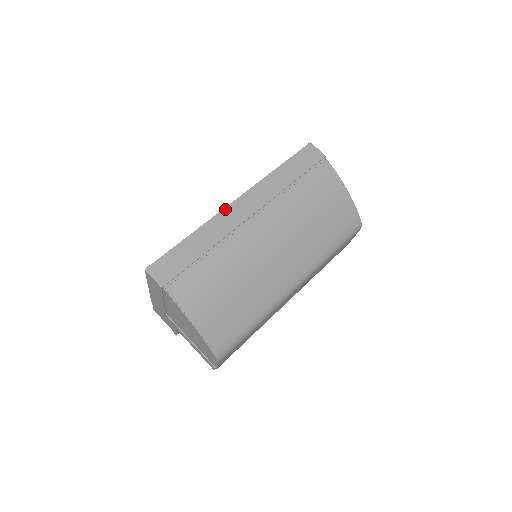
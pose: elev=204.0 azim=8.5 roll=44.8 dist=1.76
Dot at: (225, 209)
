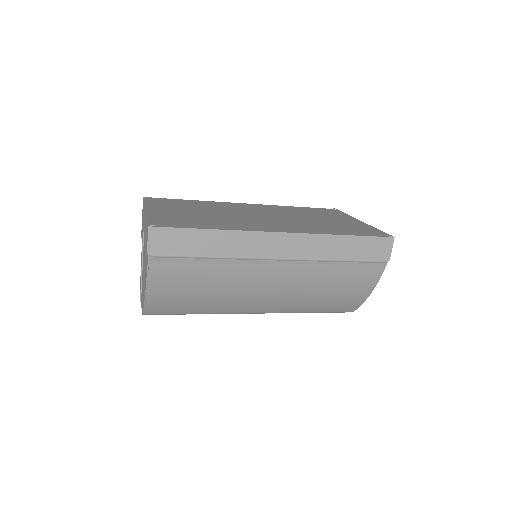
Dot at: (265, 233)
